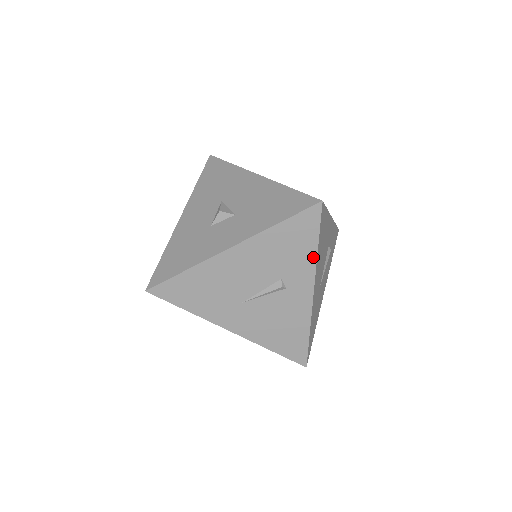
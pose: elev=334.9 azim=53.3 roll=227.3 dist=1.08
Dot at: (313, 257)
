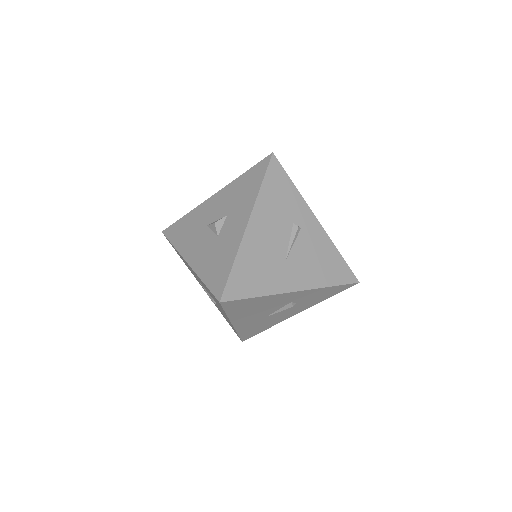
Dot at: (297, 194)
